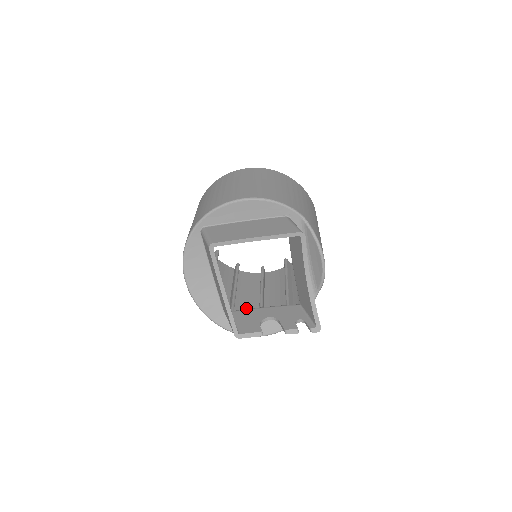
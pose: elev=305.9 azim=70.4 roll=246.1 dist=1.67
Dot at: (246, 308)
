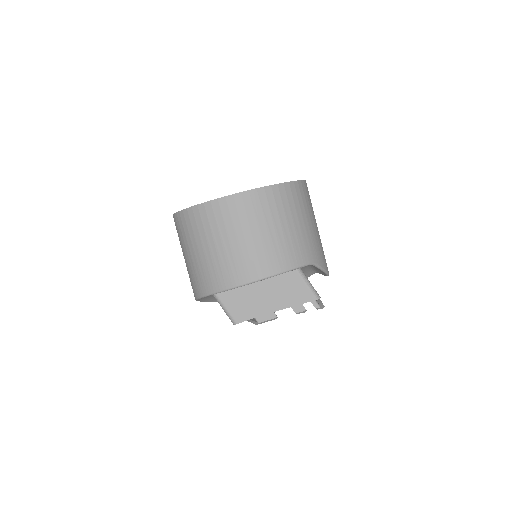
Dot at: occluded
